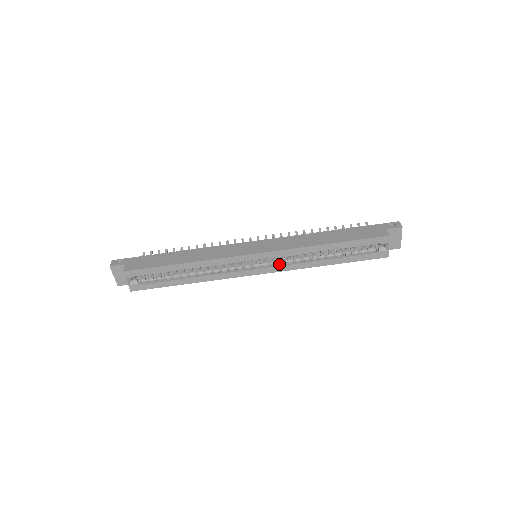
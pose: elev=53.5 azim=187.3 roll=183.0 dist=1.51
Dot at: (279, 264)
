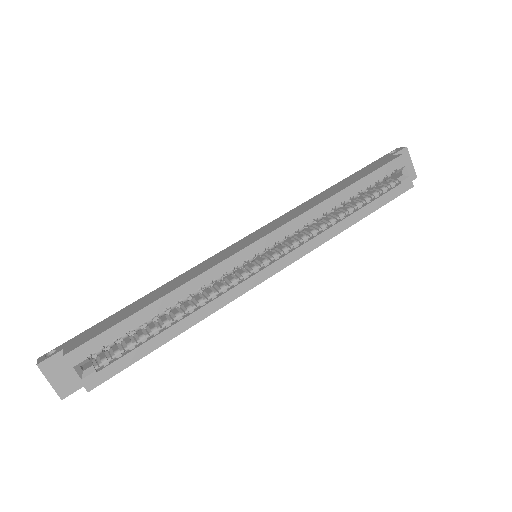
Dot at: (293, 249)
